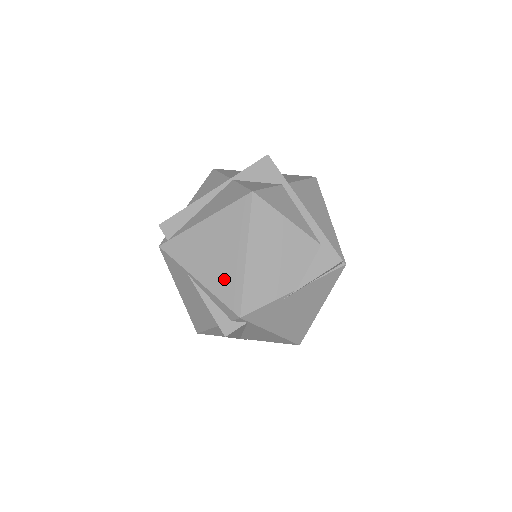
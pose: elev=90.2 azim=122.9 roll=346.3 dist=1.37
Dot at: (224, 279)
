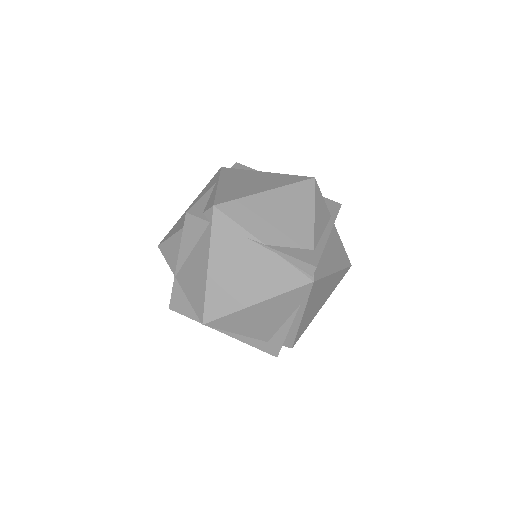
Dot at: (235, 191)
